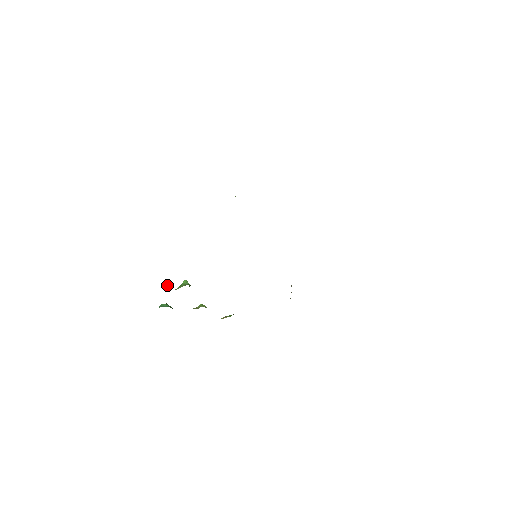
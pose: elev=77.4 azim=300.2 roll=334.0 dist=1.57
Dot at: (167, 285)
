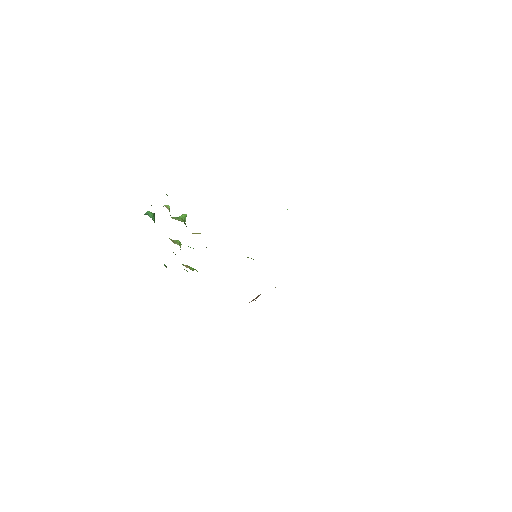
Dot at: (168, 208)
